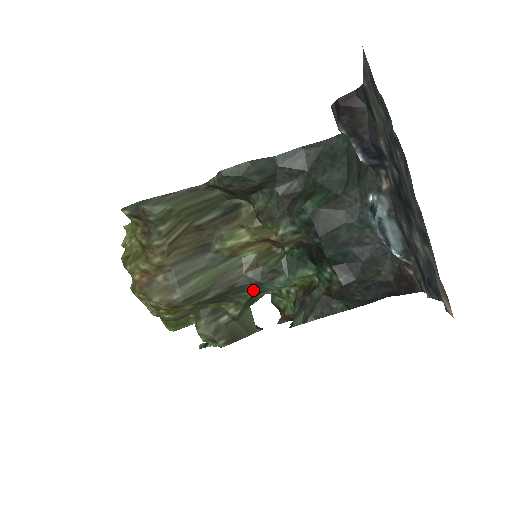
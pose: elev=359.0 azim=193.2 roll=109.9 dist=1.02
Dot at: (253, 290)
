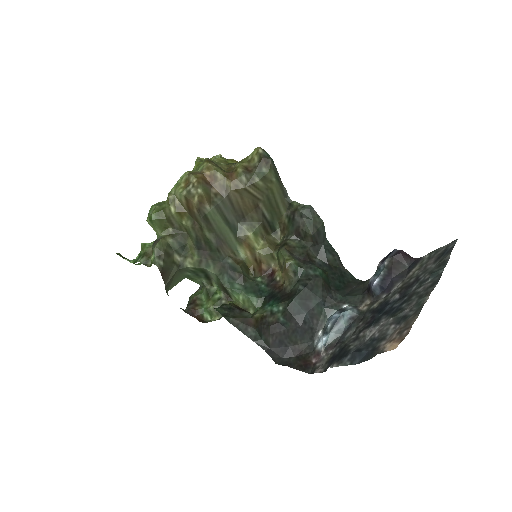
Dot at: (216, 269)
